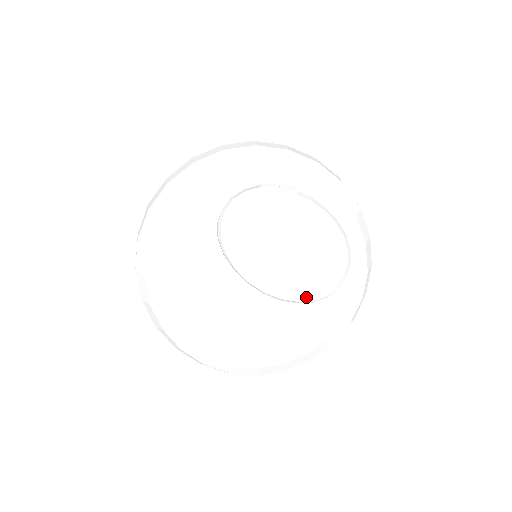
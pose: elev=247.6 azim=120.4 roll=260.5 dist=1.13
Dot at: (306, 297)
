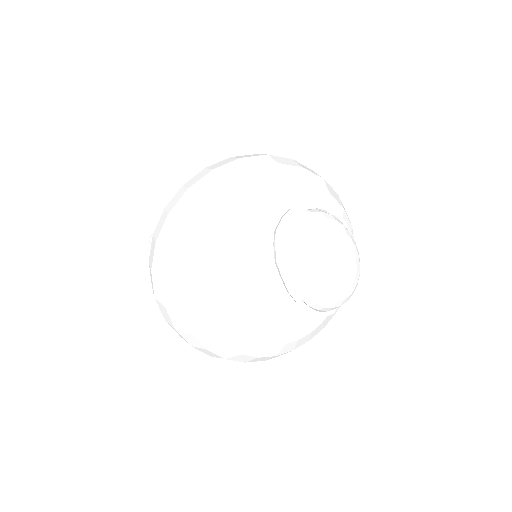
Dot at: (328, 308)
